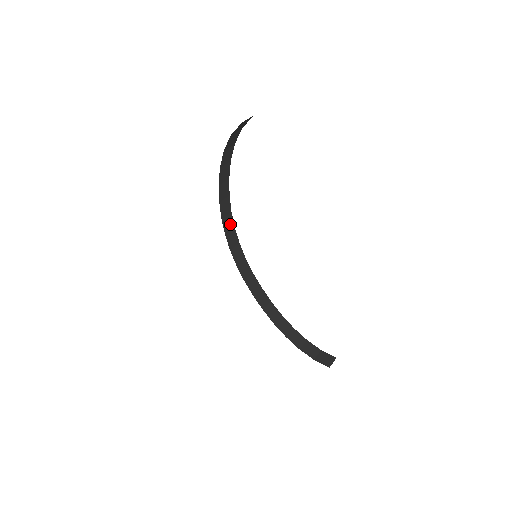
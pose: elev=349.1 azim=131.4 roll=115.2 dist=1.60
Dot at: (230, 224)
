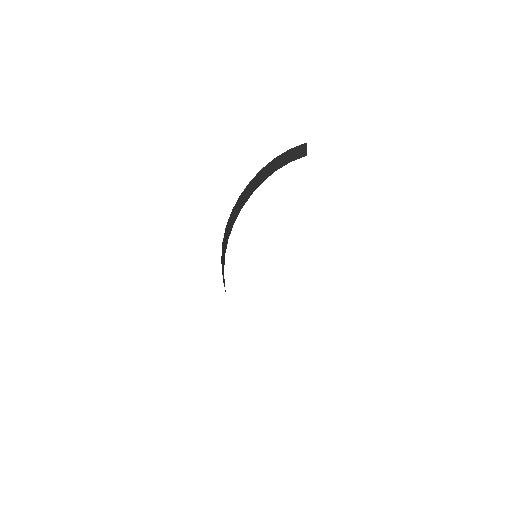
Dot at: (229, 228)
